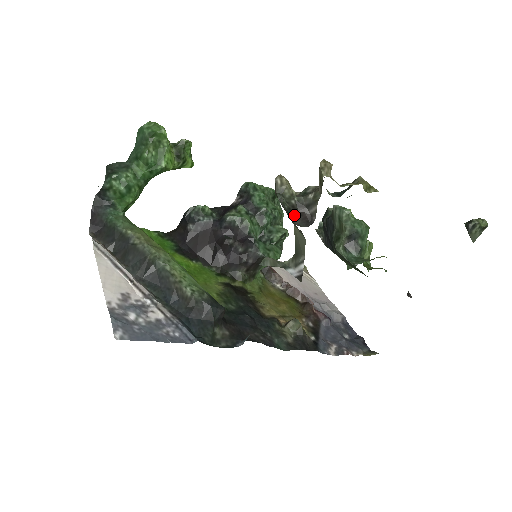
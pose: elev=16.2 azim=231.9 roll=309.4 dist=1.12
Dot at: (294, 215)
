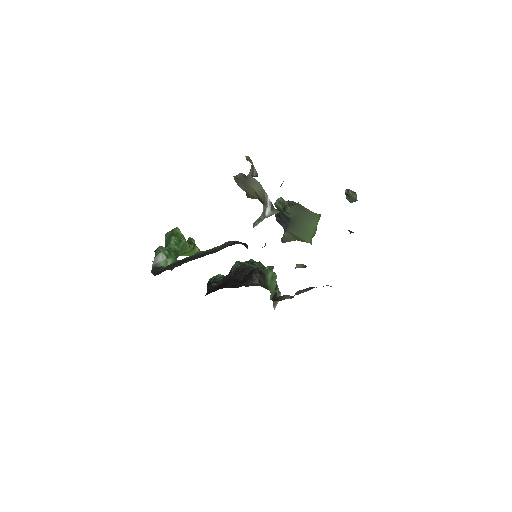
Dot at: (248, 176)
